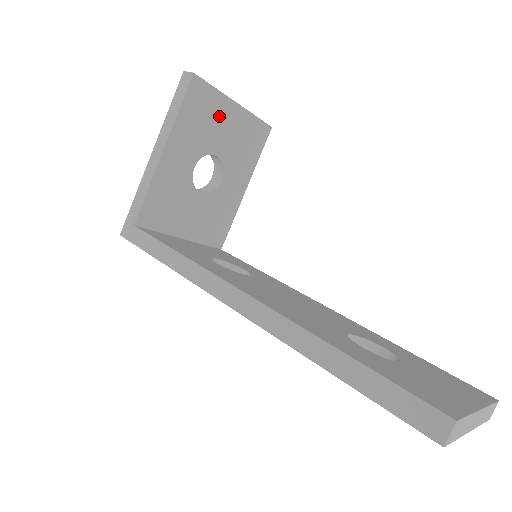
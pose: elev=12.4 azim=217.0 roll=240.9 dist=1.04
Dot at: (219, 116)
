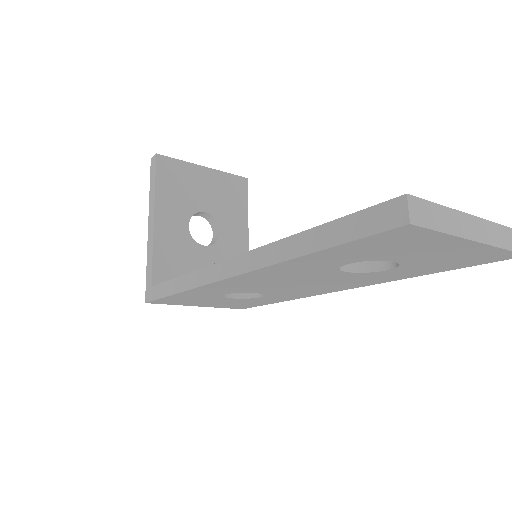
Dot at: (193, 180)
